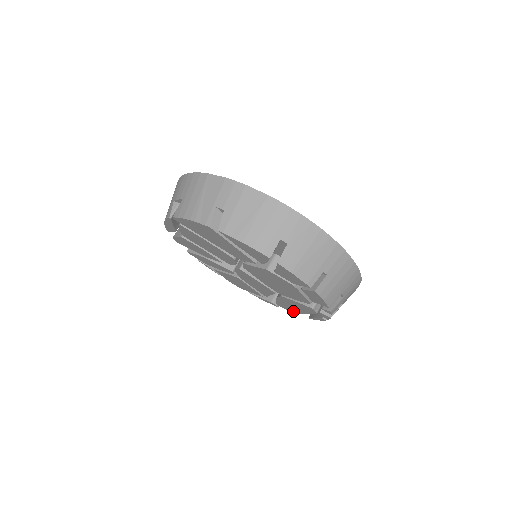
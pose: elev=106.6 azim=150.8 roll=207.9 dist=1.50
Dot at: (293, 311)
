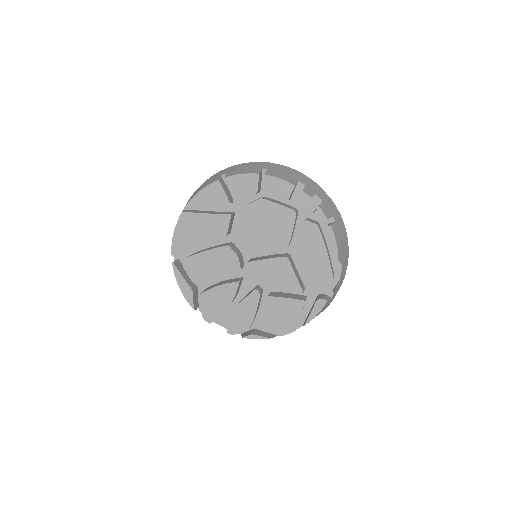
Dot at: (328, 274)
